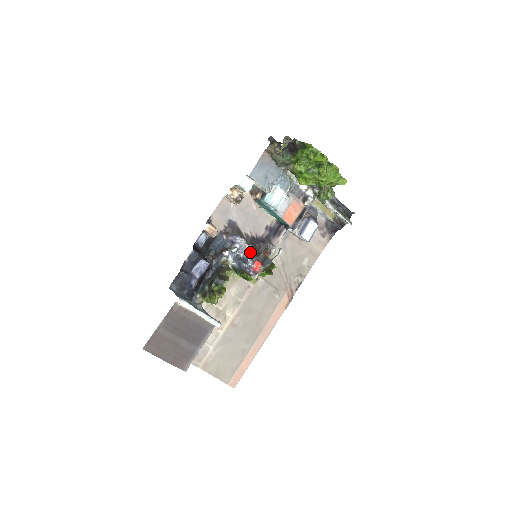
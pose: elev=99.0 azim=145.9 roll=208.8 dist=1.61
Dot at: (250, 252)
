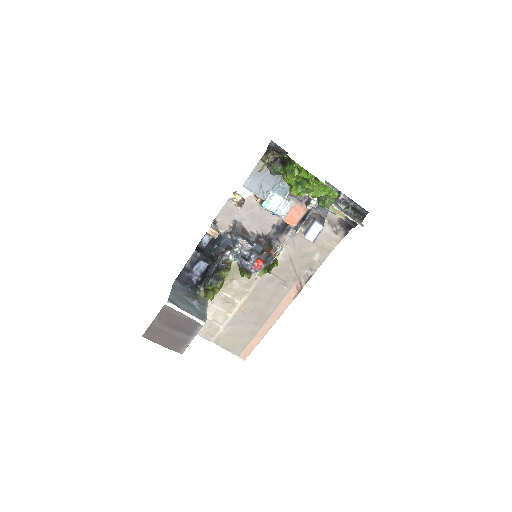
Dot at: (254, 250)
